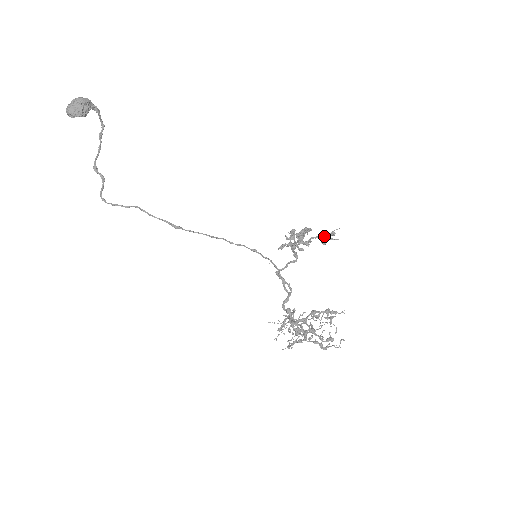
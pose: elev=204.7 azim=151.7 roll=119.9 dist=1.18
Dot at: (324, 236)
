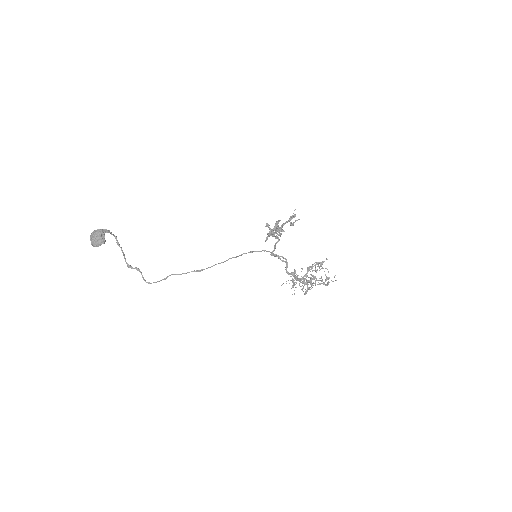
Dot at: (290, 220)
